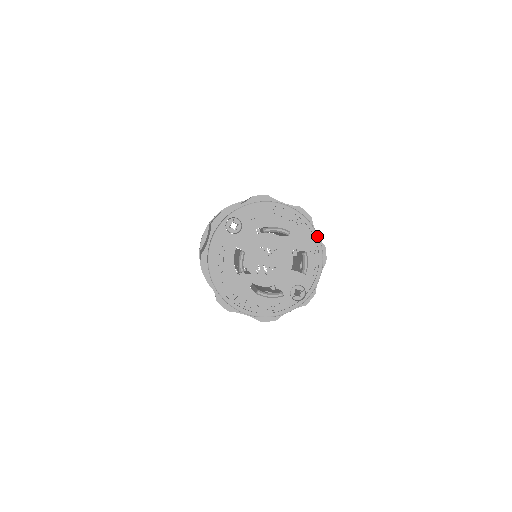
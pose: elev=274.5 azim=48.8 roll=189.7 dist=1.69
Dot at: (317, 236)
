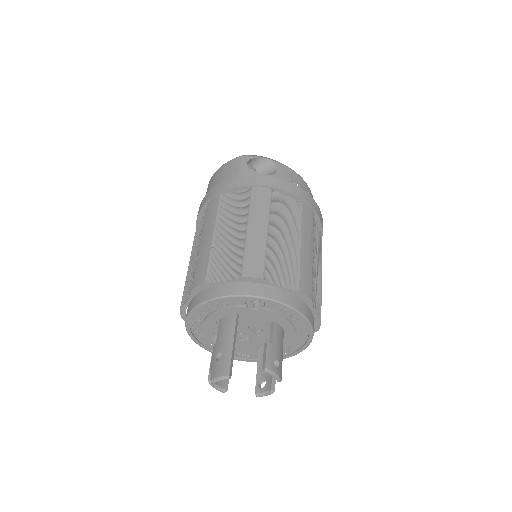
Dot at: occluded
